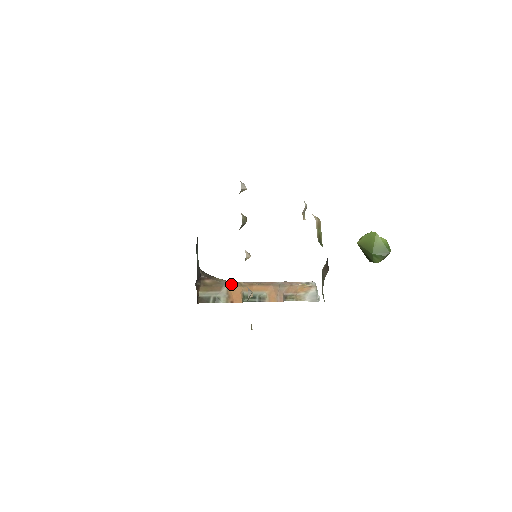
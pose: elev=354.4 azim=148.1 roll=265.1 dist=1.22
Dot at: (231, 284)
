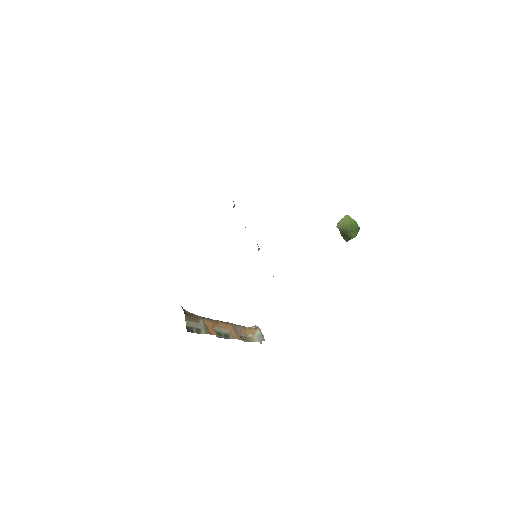
Dot at: (204, 318)
